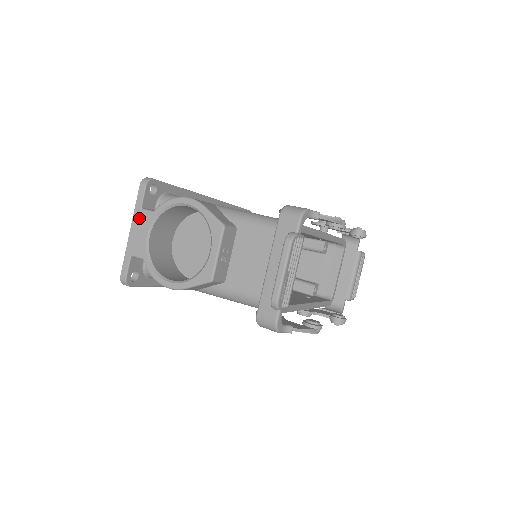
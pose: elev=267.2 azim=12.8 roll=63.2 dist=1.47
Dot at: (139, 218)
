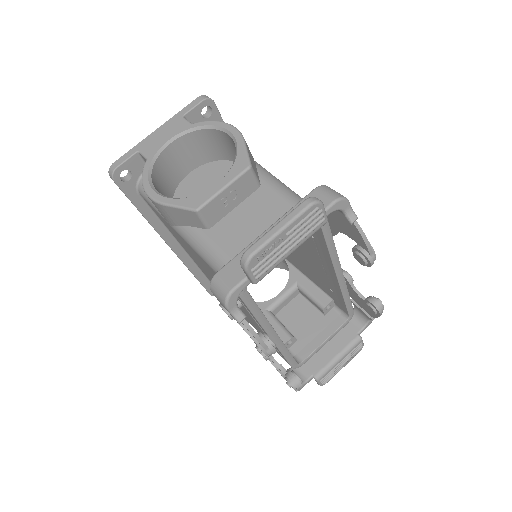
Dot at: (174, 123)
